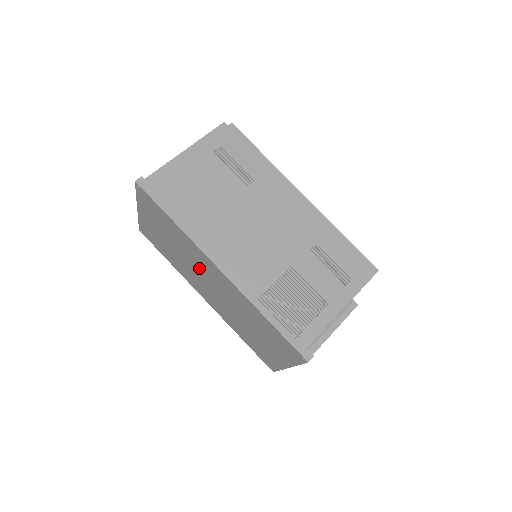
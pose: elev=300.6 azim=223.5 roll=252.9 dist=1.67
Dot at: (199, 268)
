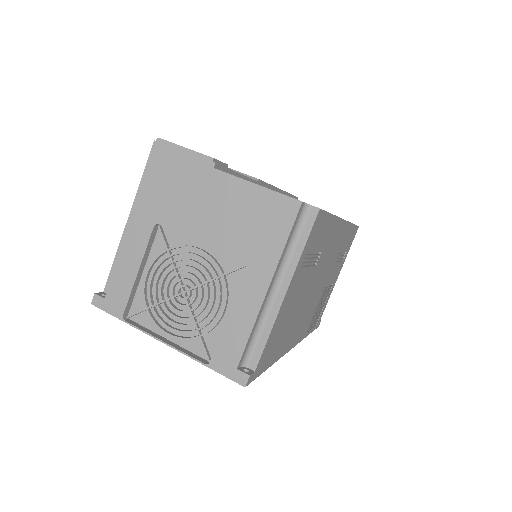
Dot at: occluded
